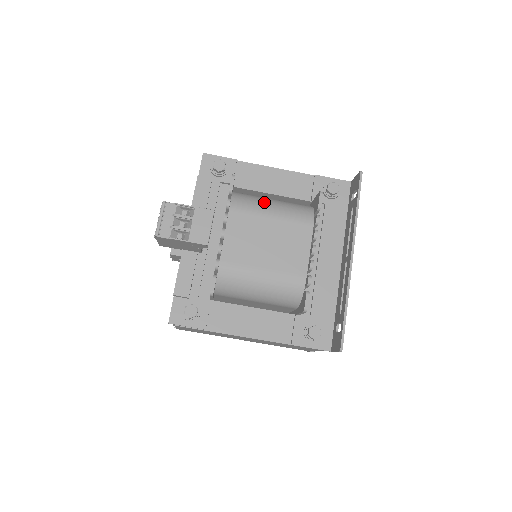
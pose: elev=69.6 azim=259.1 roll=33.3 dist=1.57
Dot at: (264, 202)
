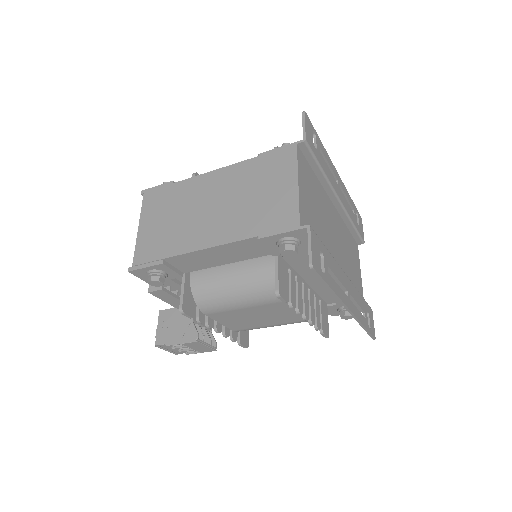
Dot at: (228, 296)
